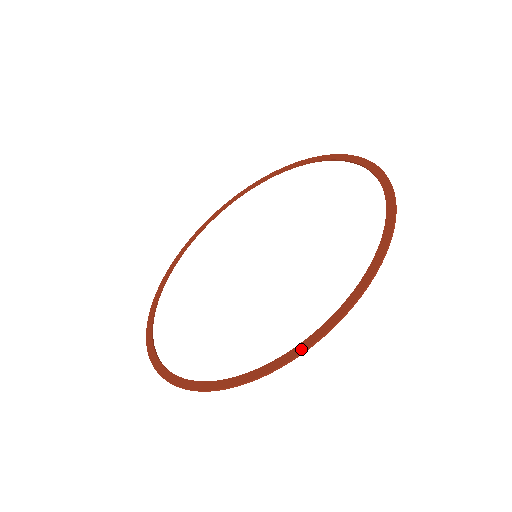
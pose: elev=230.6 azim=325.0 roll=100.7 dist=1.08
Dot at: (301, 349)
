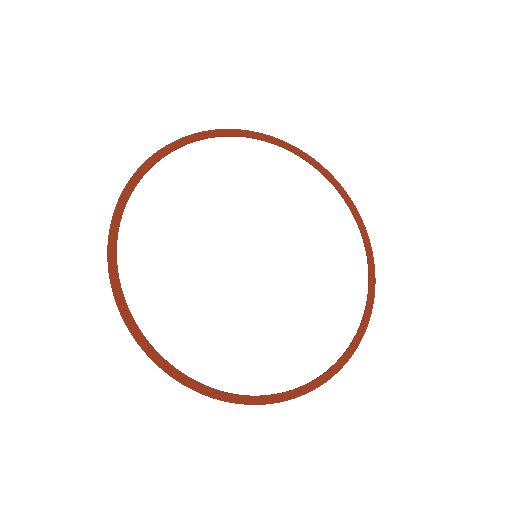
Dot at: (355, 348)
